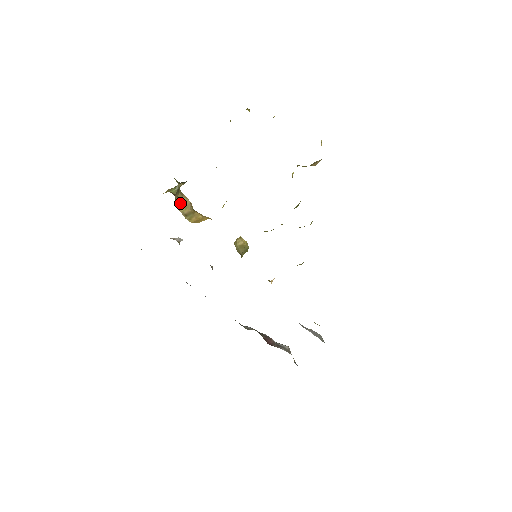
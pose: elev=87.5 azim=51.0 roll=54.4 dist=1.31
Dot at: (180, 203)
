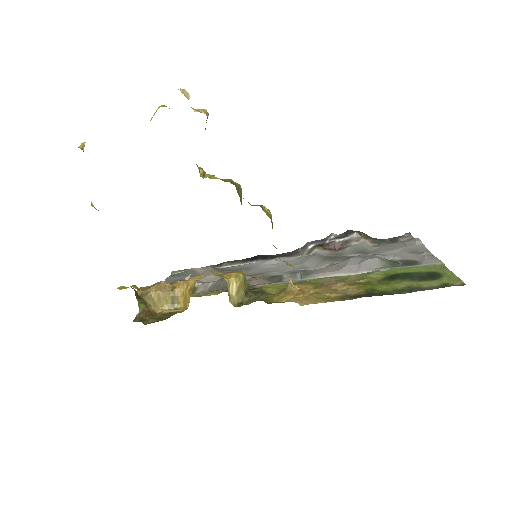
Dot at: (157, 304)
